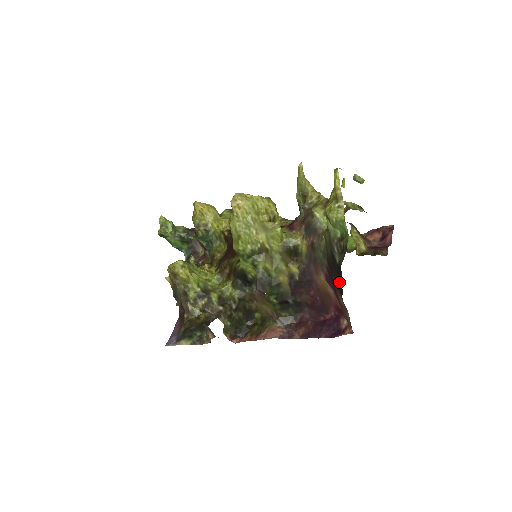
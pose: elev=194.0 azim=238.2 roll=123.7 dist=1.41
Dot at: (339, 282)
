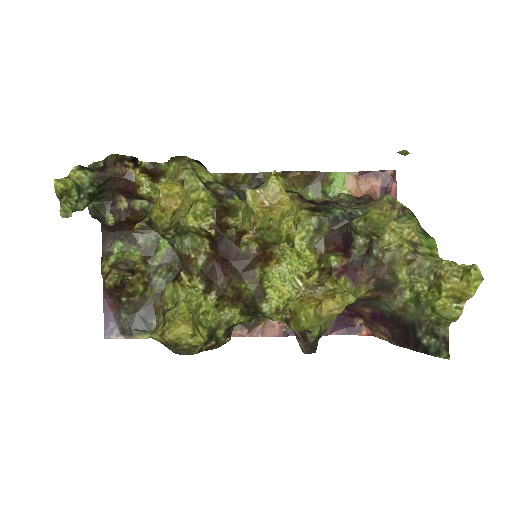
Dot at: (405, 340)
